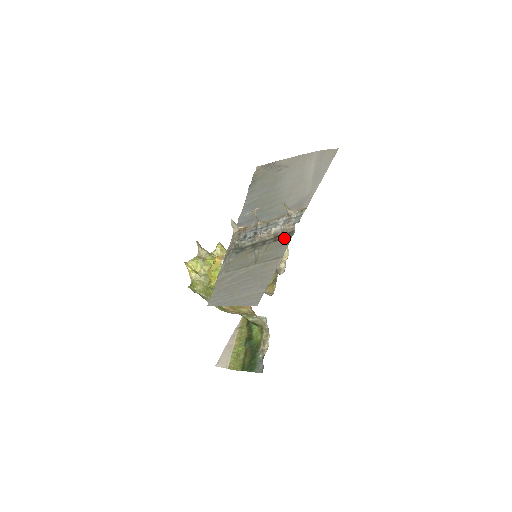
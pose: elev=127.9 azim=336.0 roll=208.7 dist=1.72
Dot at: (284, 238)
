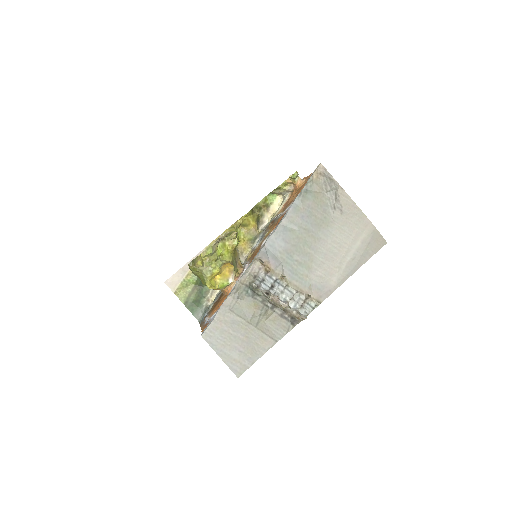
Dot at: (289, 321)
